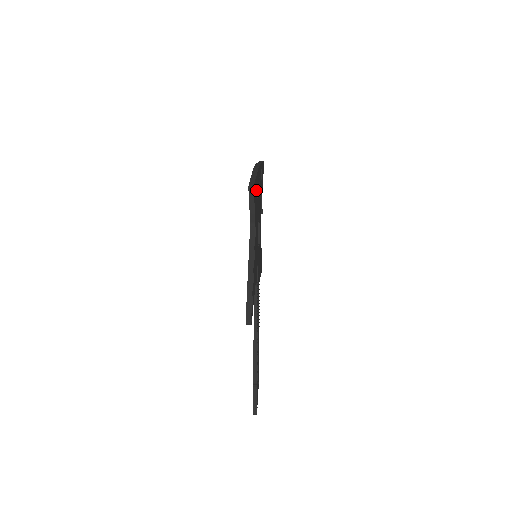
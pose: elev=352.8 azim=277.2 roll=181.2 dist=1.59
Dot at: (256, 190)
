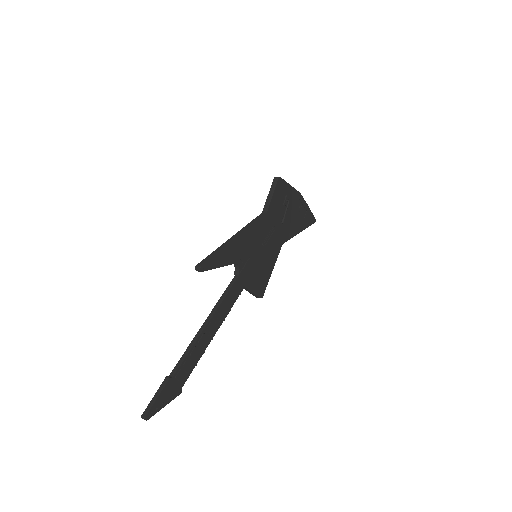
Dot at: (284, 195)
